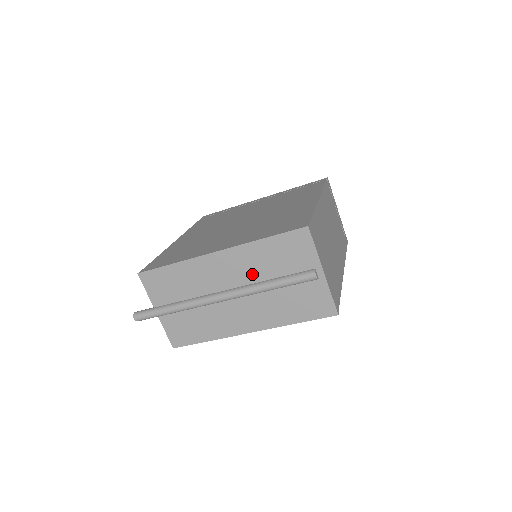
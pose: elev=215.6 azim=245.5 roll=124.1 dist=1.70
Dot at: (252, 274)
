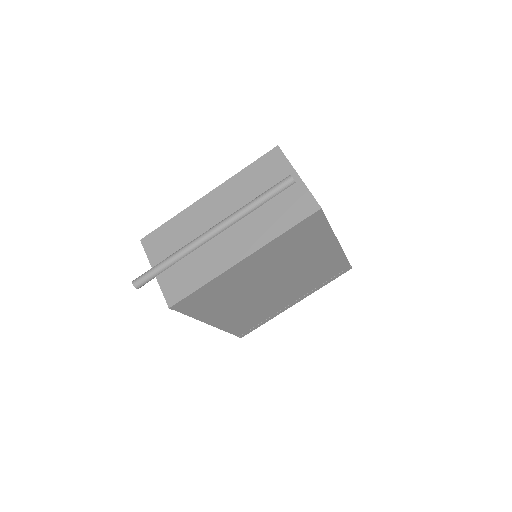
Dot at: (239, 201)
